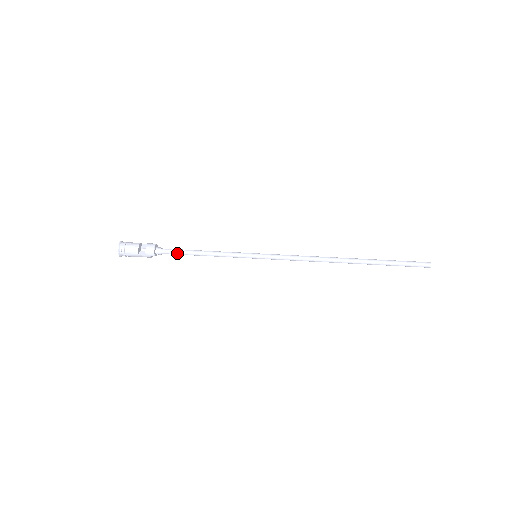
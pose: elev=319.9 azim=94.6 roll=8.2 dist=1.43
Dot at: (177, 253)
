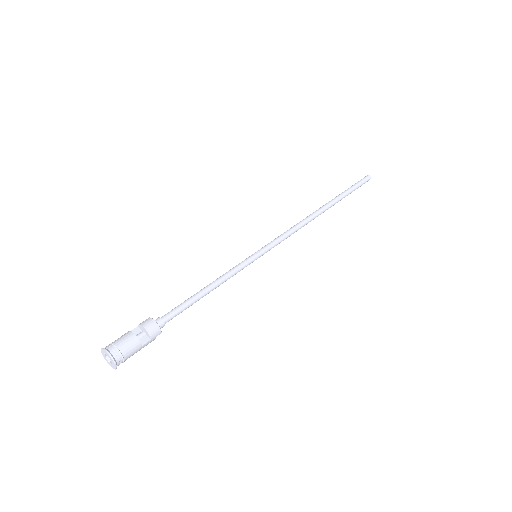
Dot at: (182, 310)
